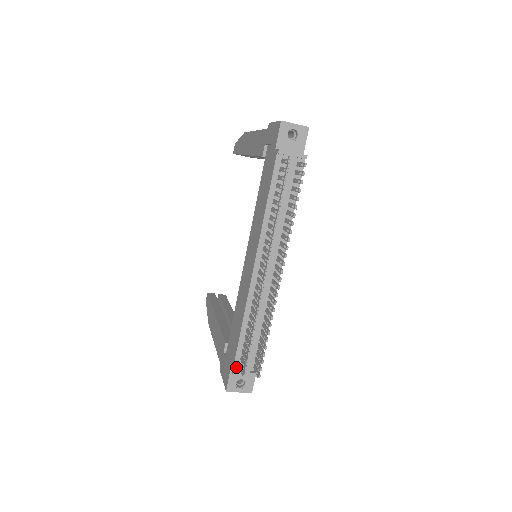
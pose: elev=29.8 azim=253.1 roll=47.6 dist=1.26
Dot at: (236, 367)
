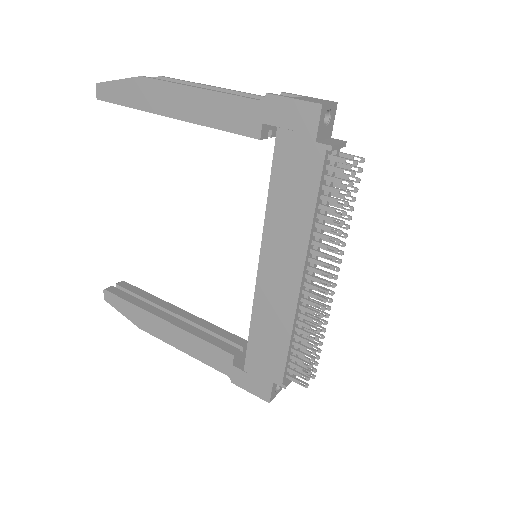
Dot at: (284, 380)
